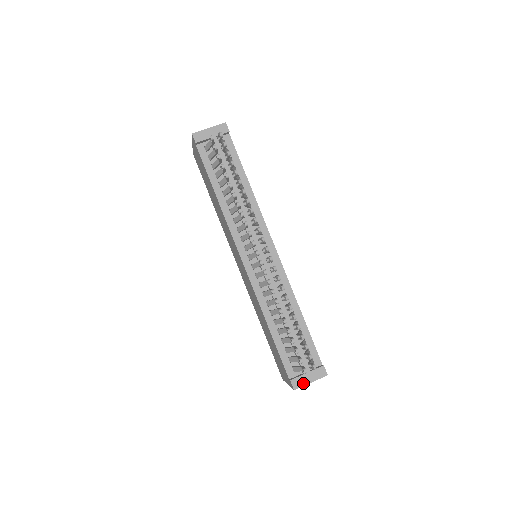
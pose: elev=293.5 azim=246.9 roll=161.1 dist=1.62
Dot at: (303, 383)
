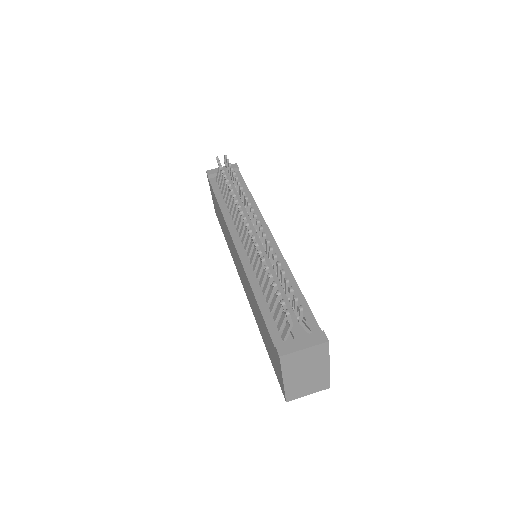
Dot at: (293, 349)
